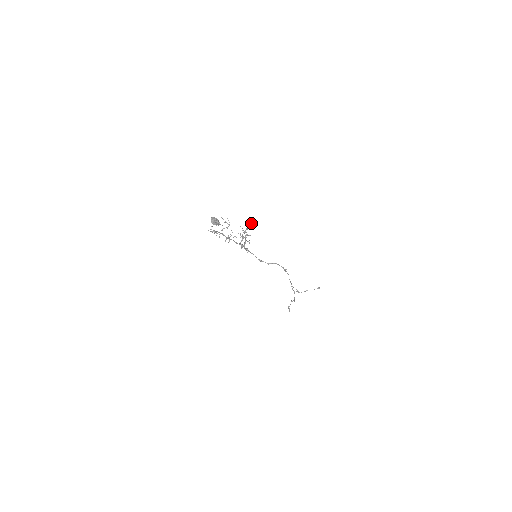
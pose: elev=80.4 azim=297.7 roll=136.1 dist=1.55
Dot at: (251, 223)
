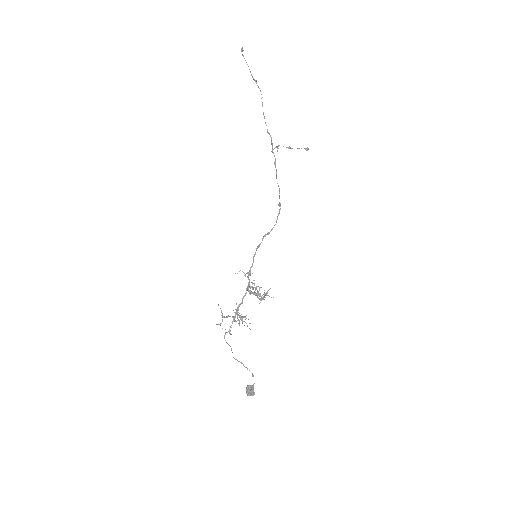
Dot at: occluded
